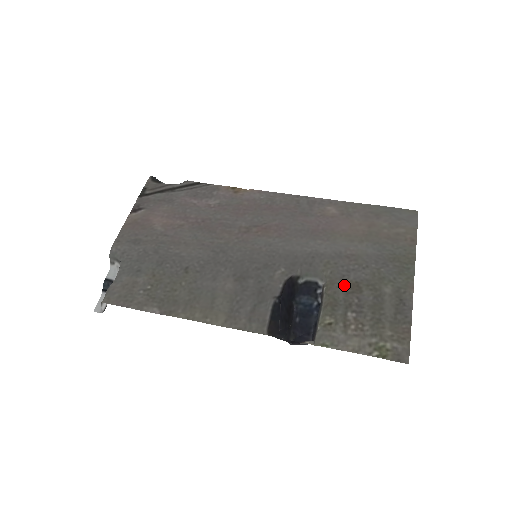
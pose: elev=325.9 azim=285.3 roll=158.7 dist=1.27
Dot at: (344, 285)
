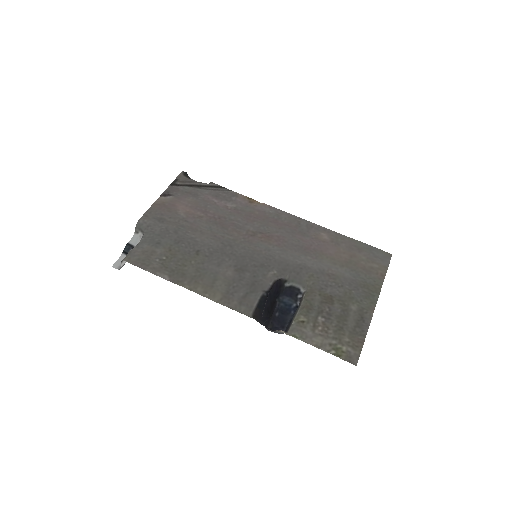
Dot at: (321, 295)
